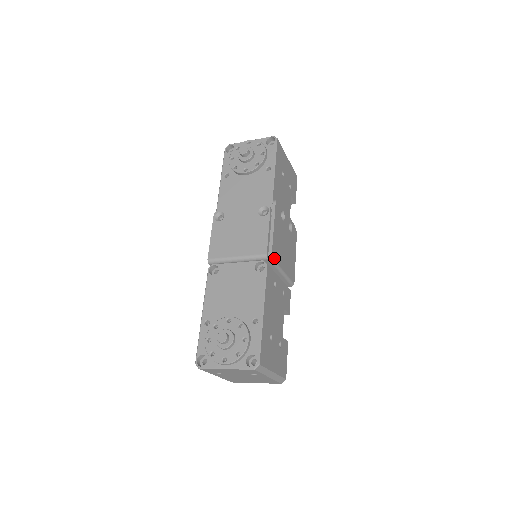
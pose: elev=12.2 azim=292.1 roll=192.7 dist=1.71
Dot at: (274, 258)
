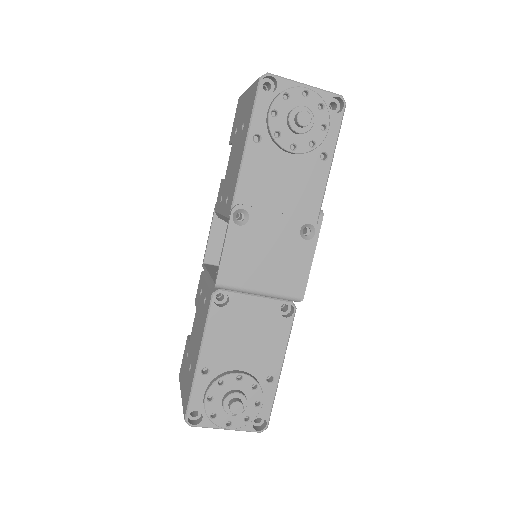
Dot at: occluded
